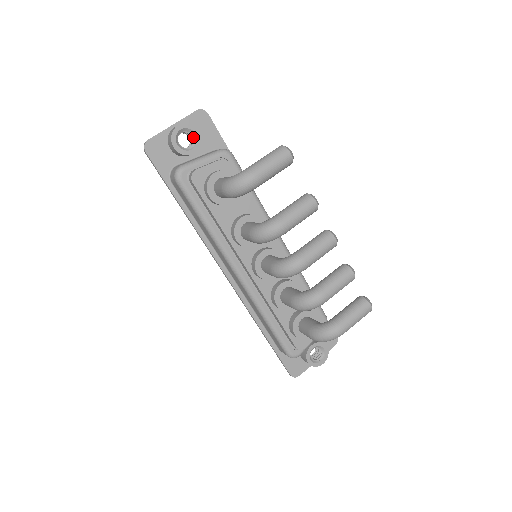
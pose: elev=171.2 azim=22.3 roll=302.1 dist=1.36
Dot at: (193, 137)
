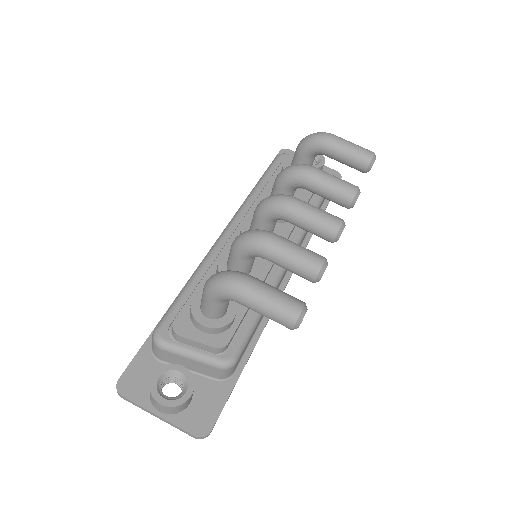
Dot at: (317, 164)
